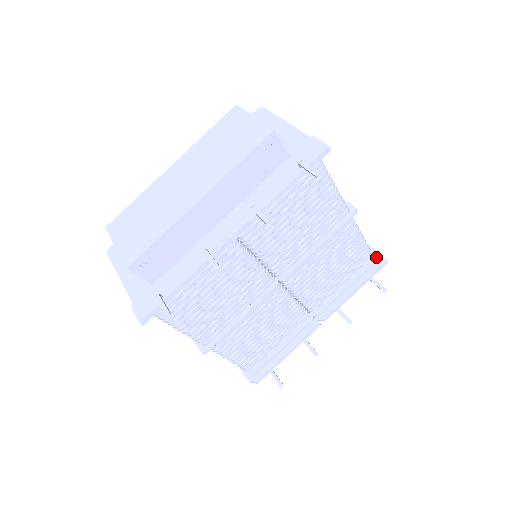
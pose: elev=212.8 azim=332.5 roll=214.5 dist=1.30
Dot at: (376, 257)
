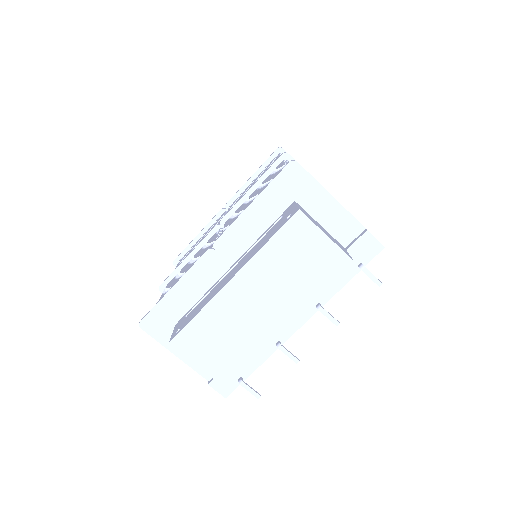
Dot at: occluded
